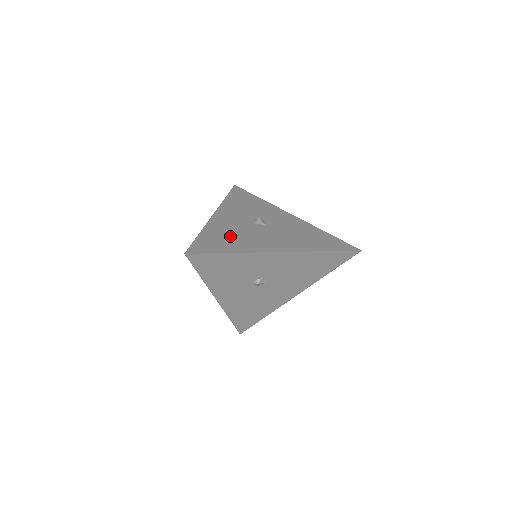
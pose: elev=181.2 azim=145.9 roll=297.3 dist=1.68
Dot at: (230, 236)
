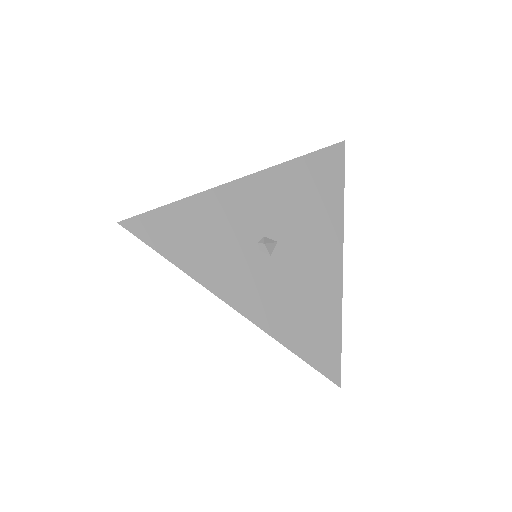
Dot at: occluded
